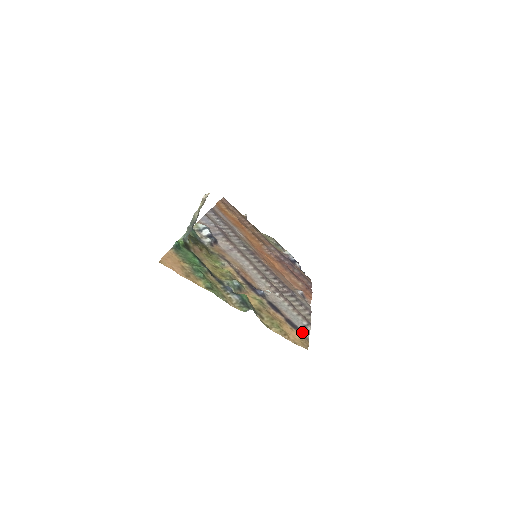
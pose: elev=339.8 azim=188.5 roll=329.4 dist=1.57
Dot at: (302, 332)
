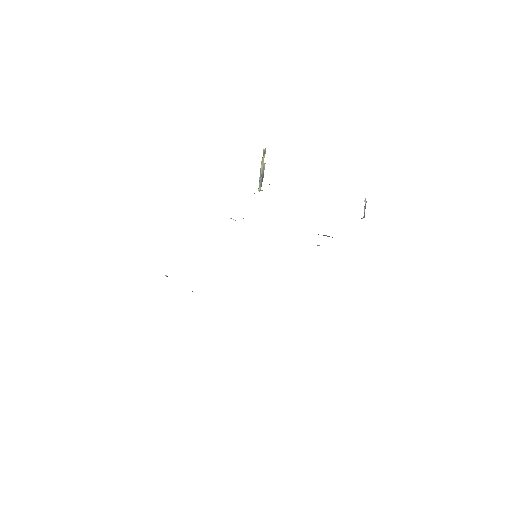
Dot at: occluded
